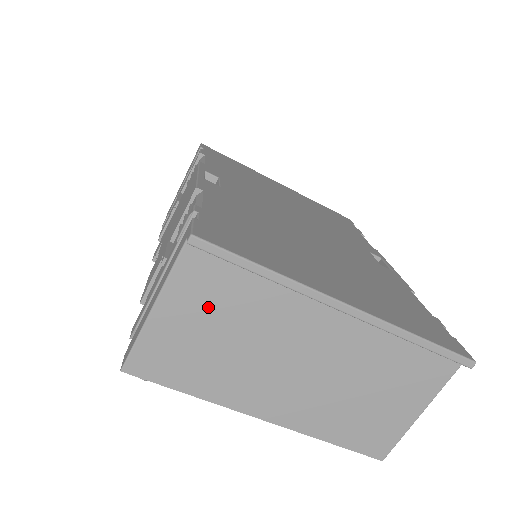
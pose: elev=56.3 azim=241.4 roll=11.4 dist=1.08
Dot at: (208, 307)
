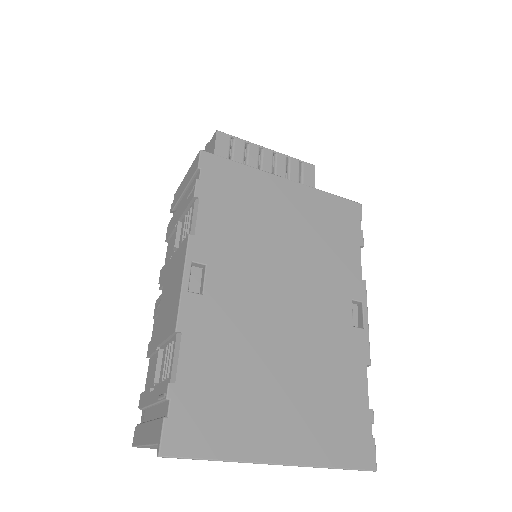
Dot at: occluded
